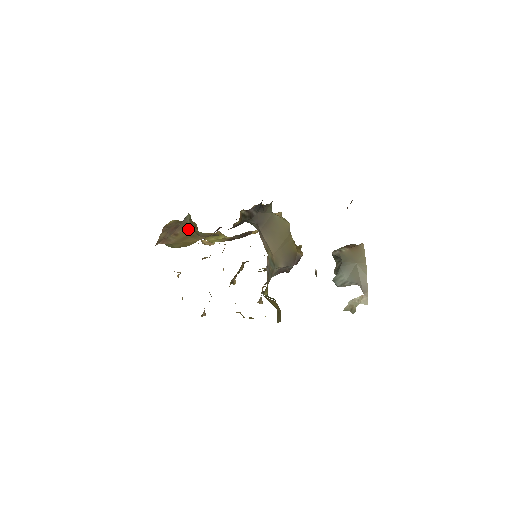
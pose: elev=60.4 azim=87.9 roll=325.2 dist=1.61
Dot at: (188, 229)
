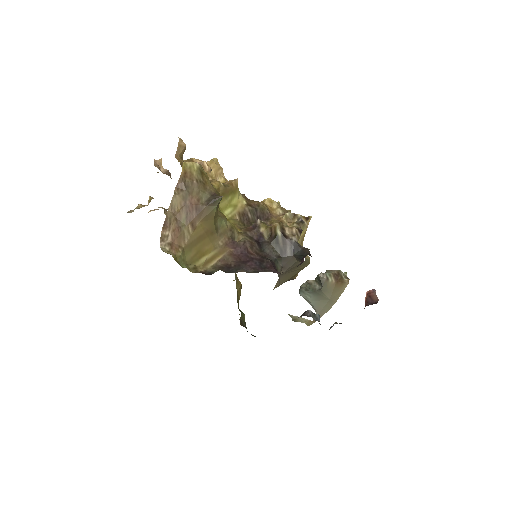
Dot at: (210, 219)
